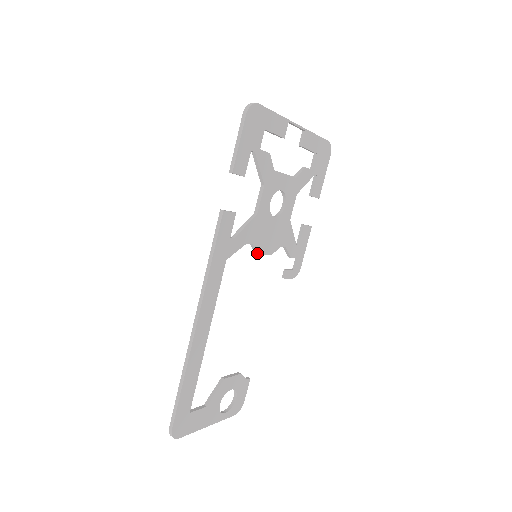
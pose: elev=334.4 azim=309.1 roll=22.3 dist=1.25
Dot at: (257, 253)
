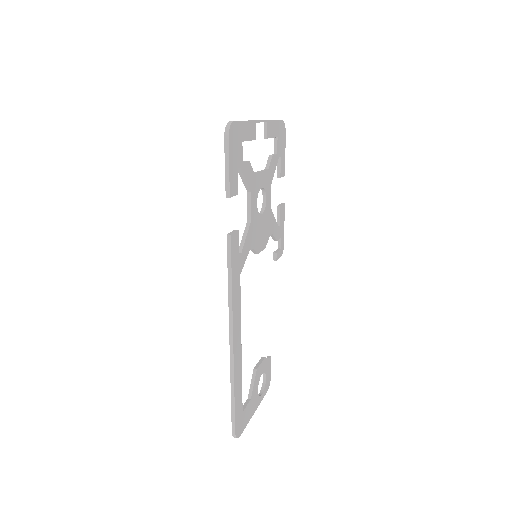
Dot at: (257, 253)
